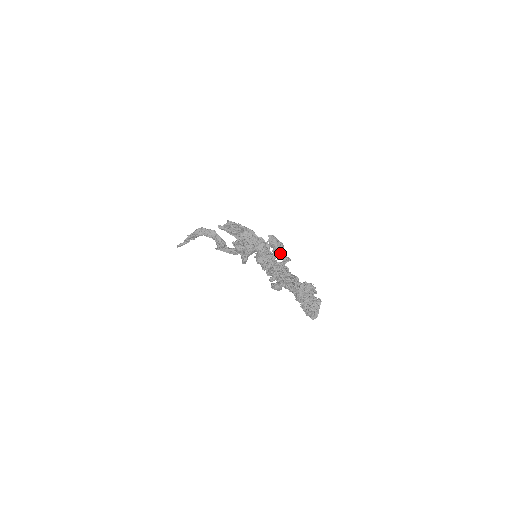
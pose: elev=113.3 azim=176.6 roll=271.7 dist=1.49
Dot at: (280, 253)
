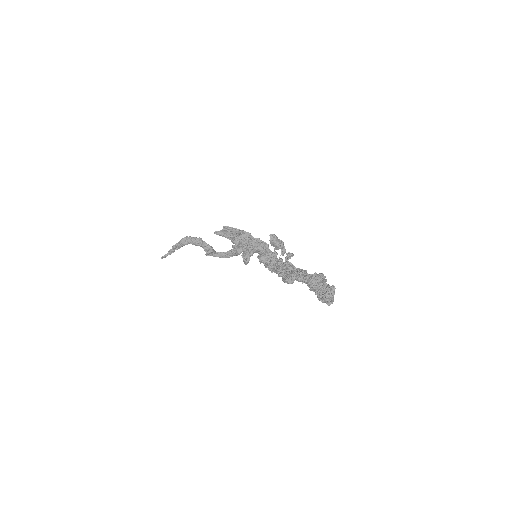
Dot at: (282, 250)
